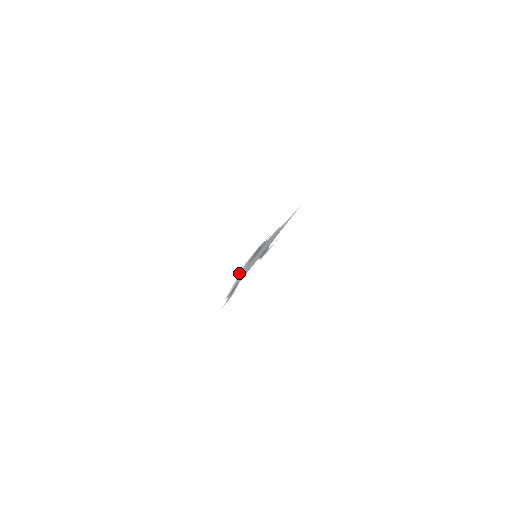
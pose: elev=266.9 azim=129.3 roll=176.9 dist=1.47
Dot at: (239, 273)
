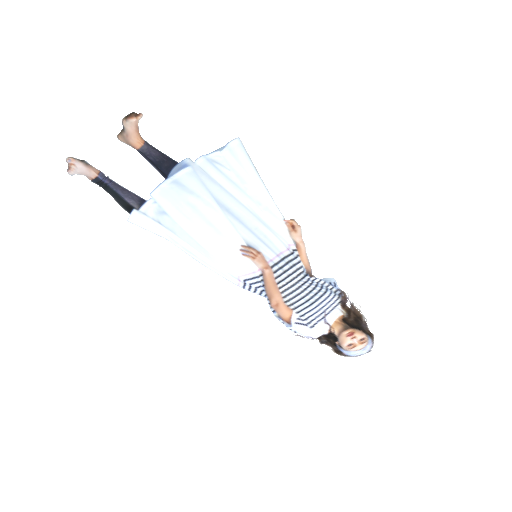
Dot at: (279, 314)
